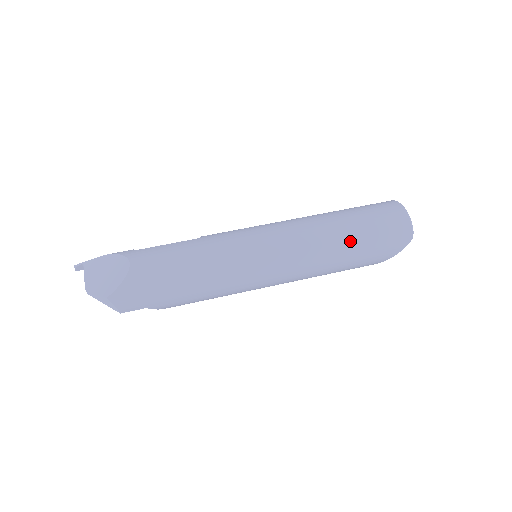
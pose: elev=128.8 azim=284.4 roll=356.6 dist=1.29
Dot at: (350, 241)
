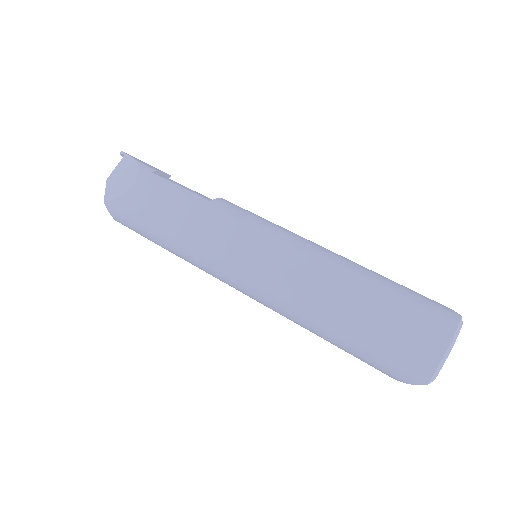
Dot at: (341, 324)
